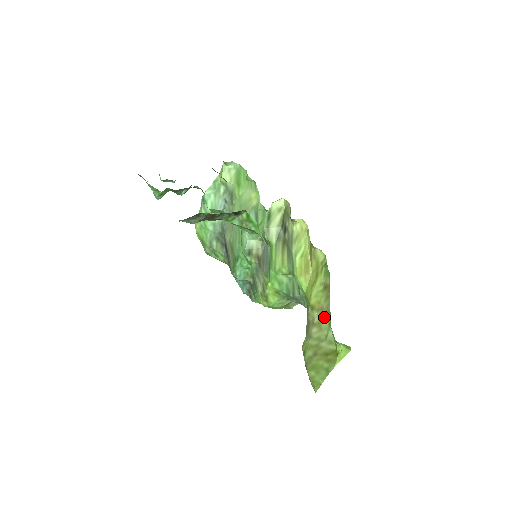
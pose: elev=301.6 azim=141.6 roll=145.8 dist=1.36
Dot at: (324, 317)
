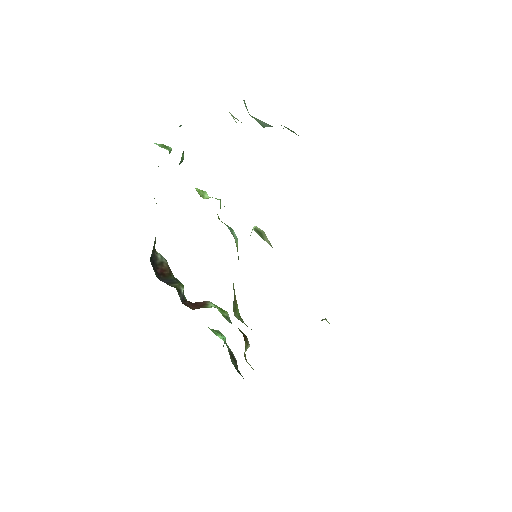
Dot at: occluded
